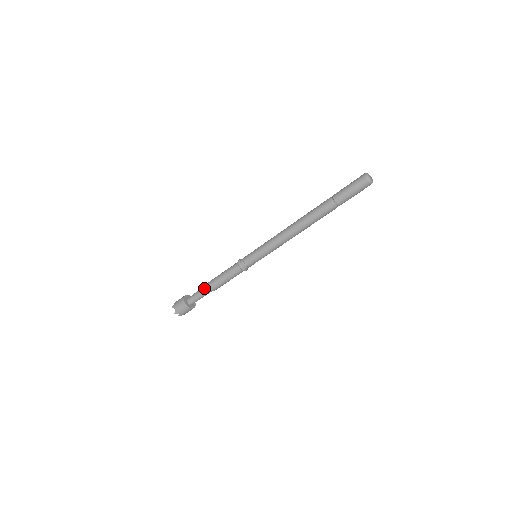
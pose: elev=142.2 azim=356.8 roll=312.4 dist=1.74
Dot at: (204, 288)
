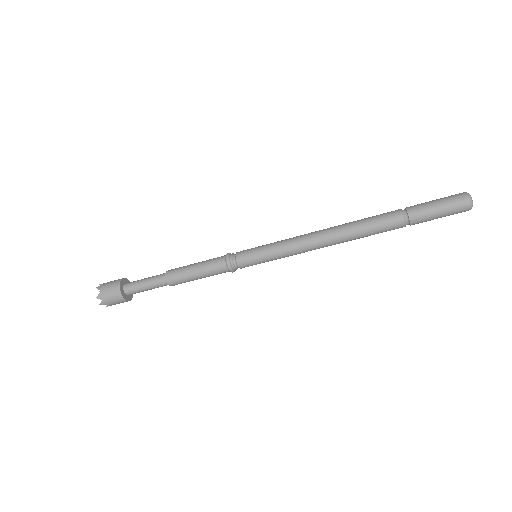
Dot at: (158, 276)
